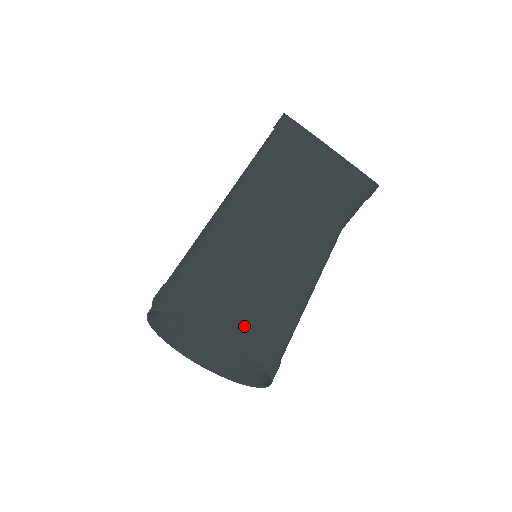
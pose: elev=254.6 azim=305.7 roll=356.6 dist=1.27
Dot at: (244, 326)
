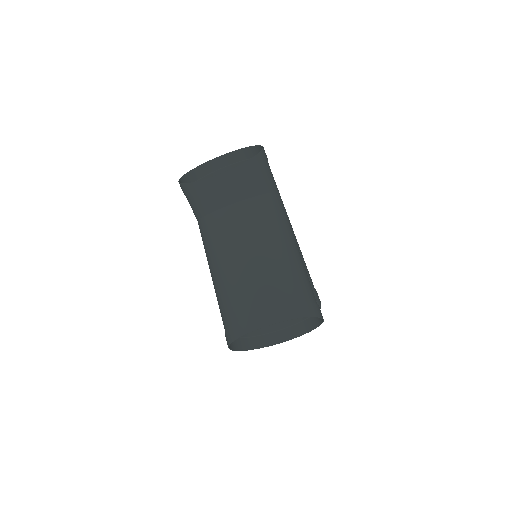
Dot at: (265, 313)
